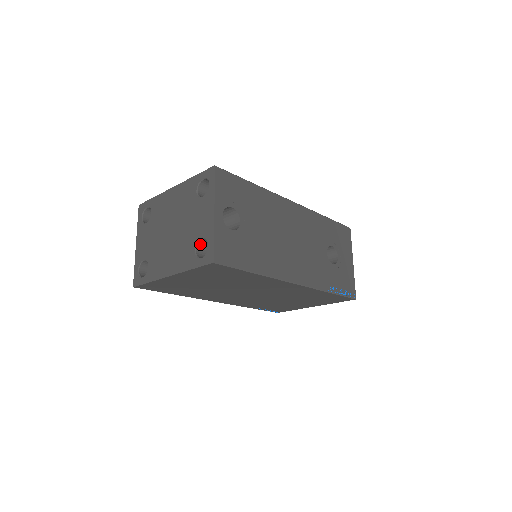
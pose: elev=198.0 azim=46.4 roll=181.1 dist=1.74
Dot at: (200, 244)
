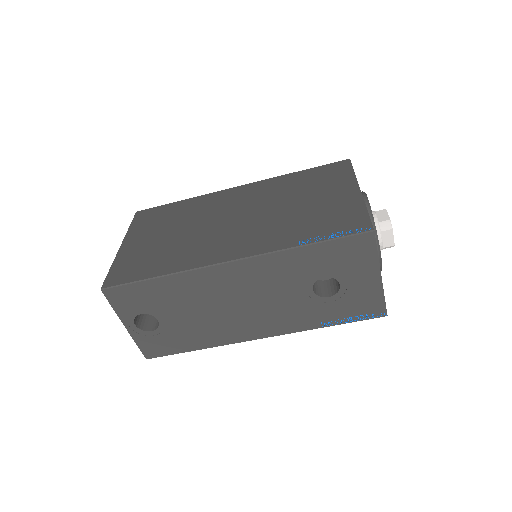
Dot at: occluded
